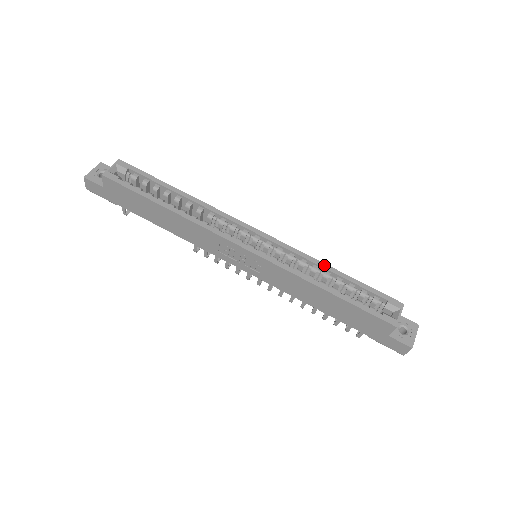
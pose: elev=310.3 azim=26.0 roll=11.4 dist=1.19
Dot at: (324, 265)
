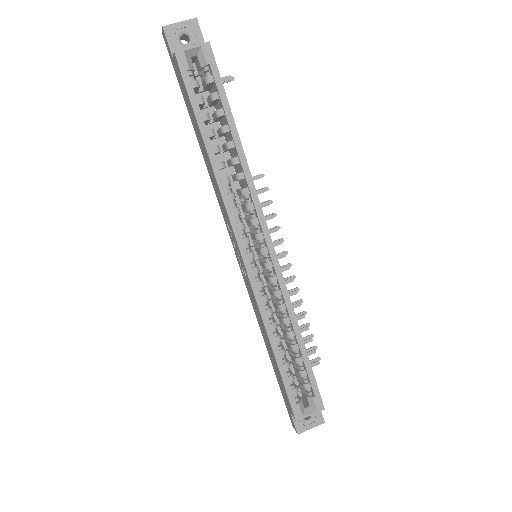
Dot at: (296, 326)
